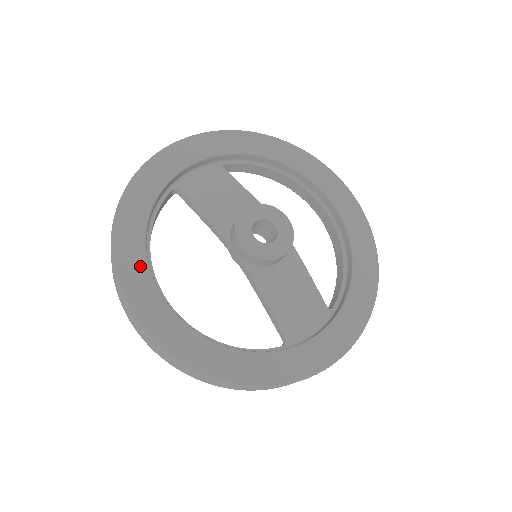
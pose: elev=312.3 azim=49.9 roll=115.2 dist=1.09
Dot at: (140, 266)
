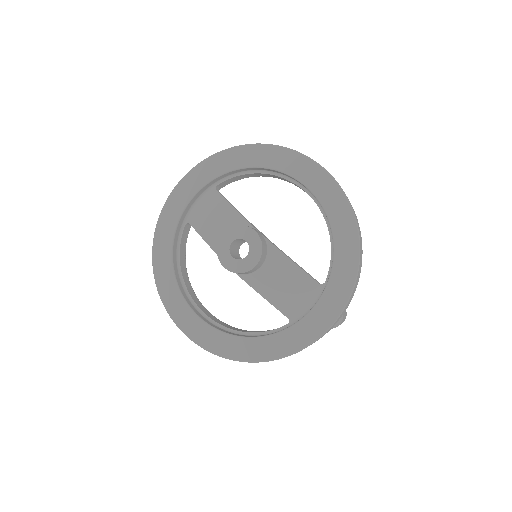
Dot at: (175, 294)
